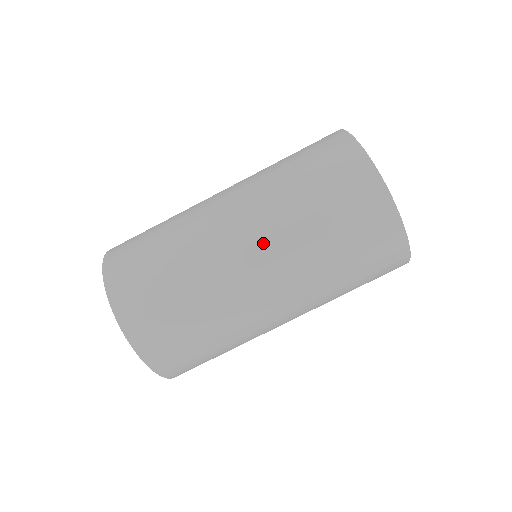
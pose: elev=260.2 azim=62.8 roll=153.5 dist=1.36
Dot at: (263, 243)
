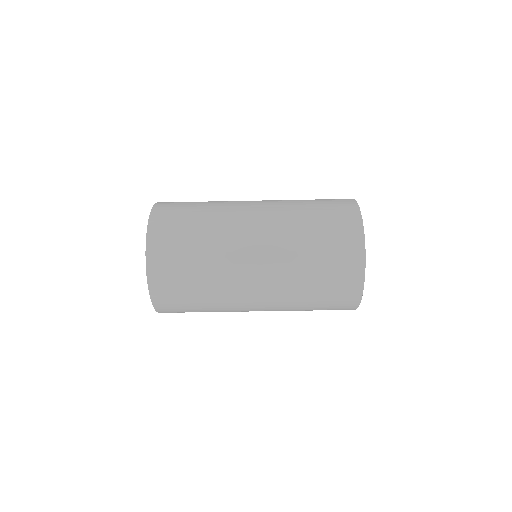
Dot at: (269, 293)
